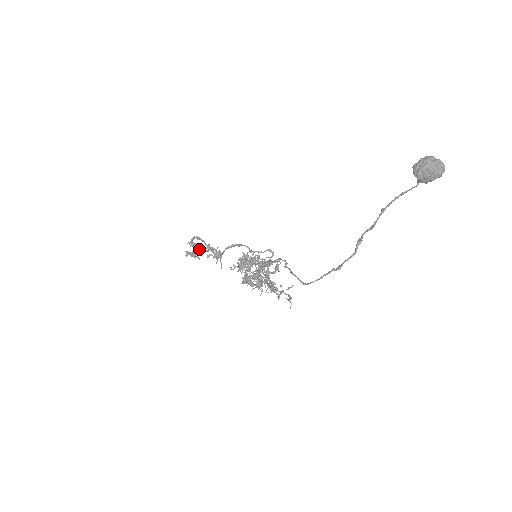
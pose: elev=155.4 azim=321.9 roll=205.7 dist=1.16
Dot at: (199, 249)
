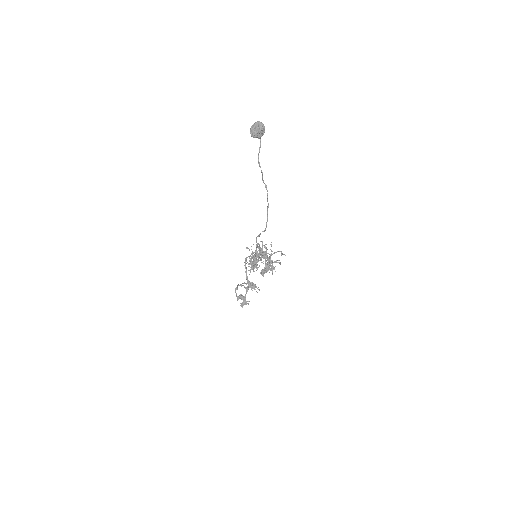
Dot at: occluded
